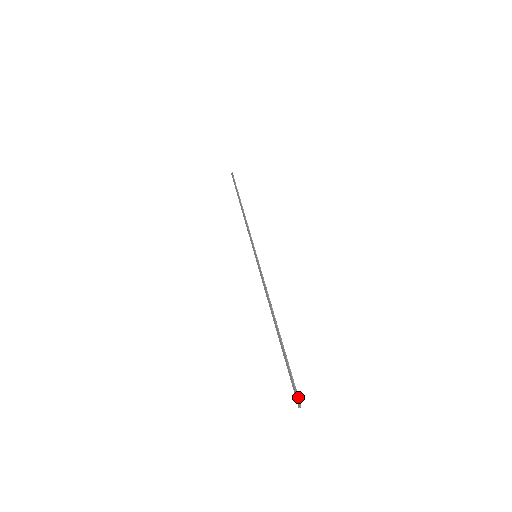
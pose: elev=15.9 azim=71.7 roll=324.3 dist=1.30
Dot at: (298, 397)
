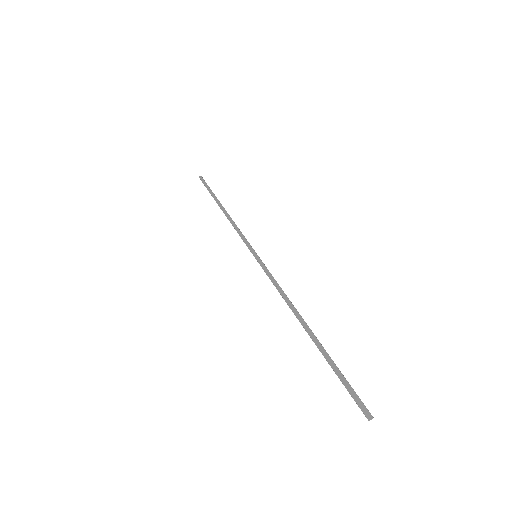
Dot at: occluded
